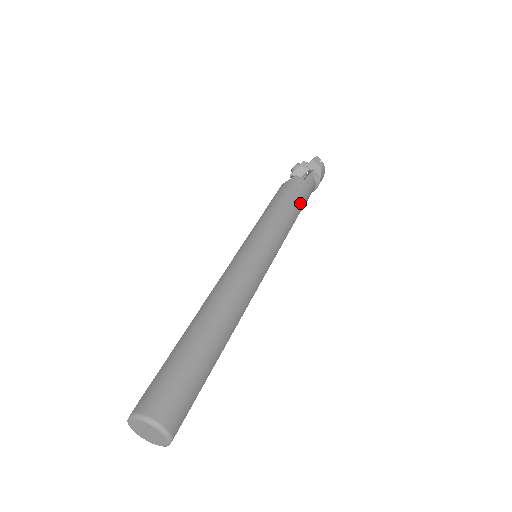
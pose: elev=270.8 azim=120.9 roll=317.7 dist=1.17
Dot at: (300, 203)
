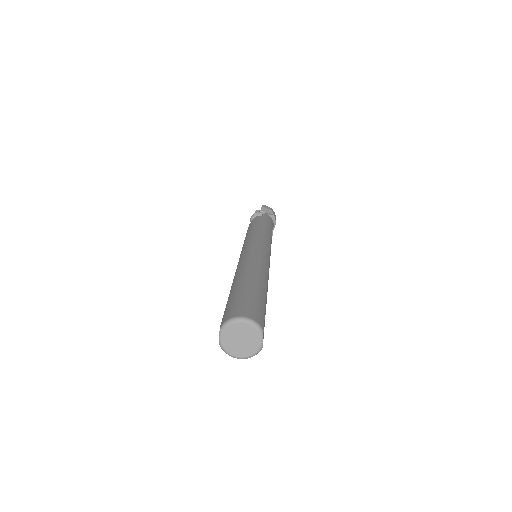
Dot at: (268, 226)
